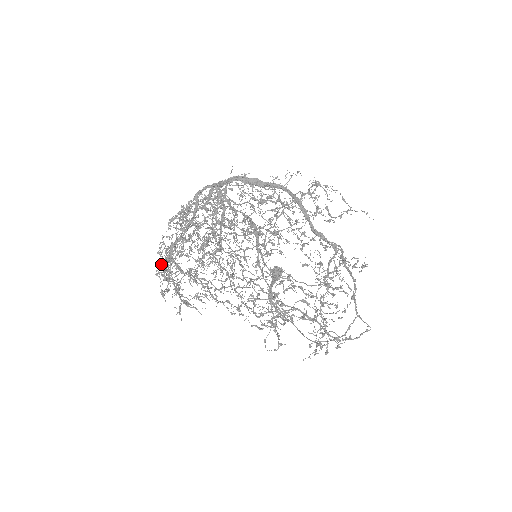
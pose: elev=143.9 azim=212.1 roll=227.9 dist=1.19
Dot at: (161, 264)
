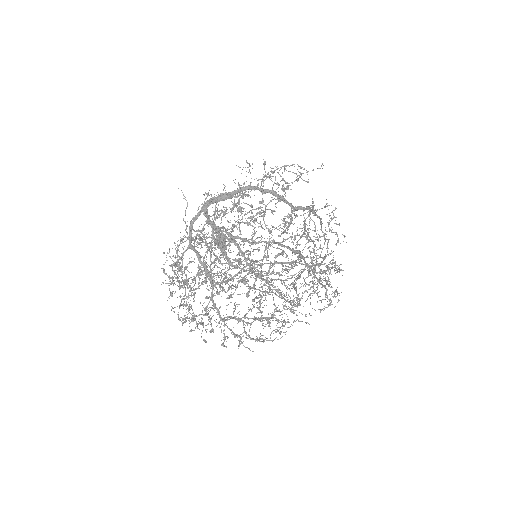
Dot at: (207, 324)
